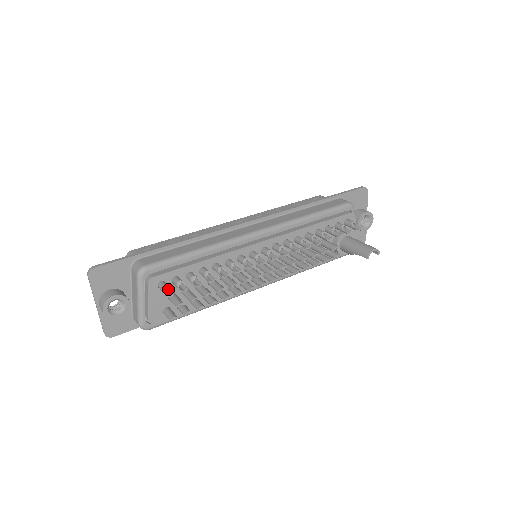
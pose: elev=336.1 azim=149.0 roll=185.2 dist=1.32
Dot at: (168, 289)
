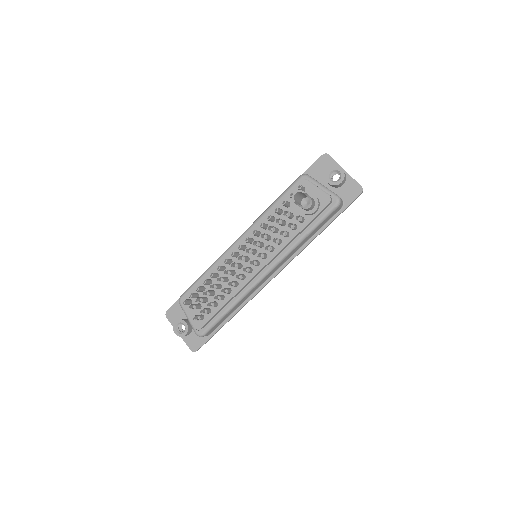
Dot at: (187, 301)
